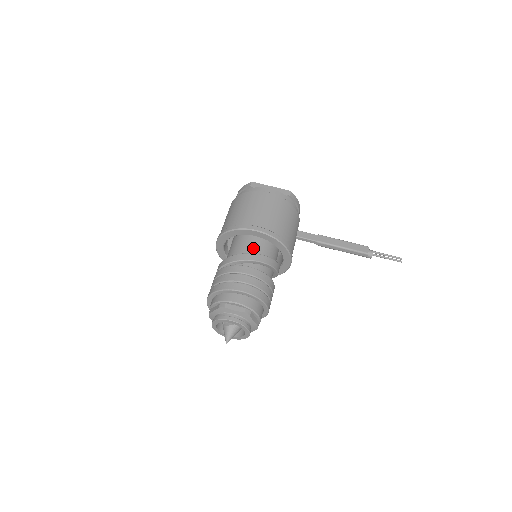
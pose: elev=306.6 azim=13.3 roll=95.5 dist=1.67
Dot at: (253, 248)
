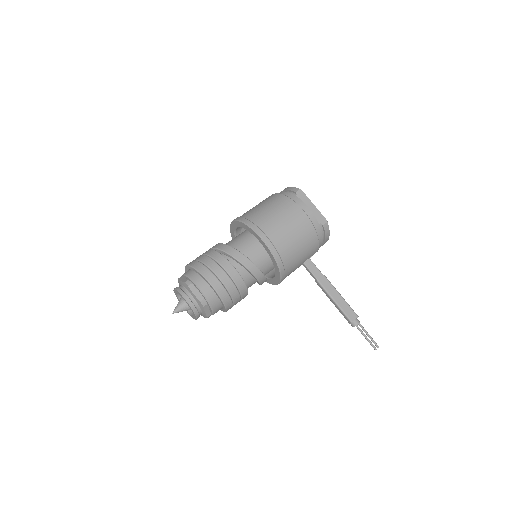
Dot at: (252, 251)
